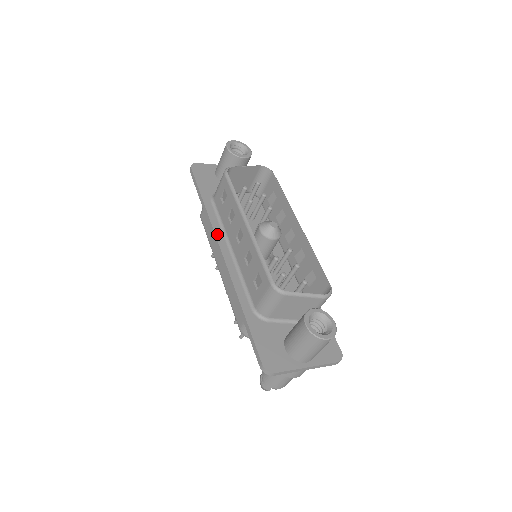
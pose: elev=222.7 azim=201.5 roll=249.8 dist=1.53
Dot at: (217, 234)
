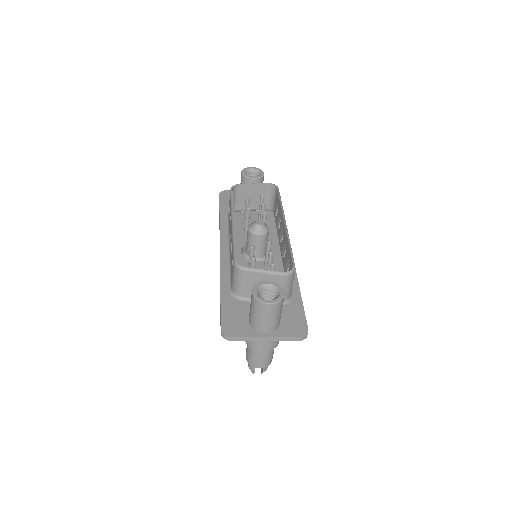
Dot at: (222, 238)
